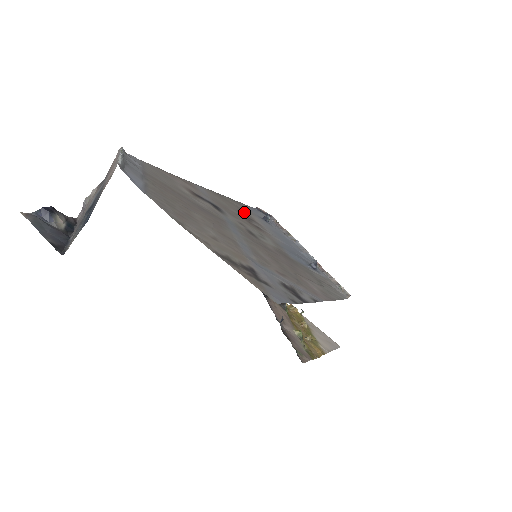
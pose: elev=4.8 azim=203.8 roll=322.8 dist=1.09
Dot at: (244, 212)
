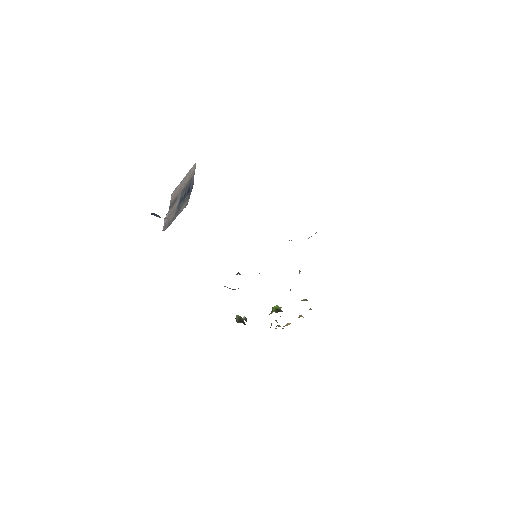
Dot at: occluded
